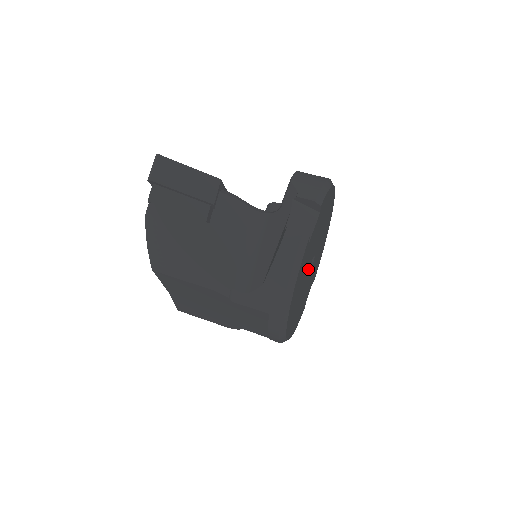
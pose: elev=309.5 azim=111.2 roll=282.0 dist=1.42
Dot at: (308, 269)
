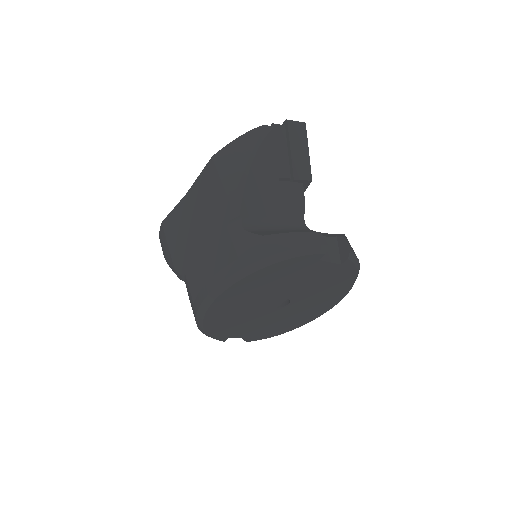
Dot at: (280, 296)
